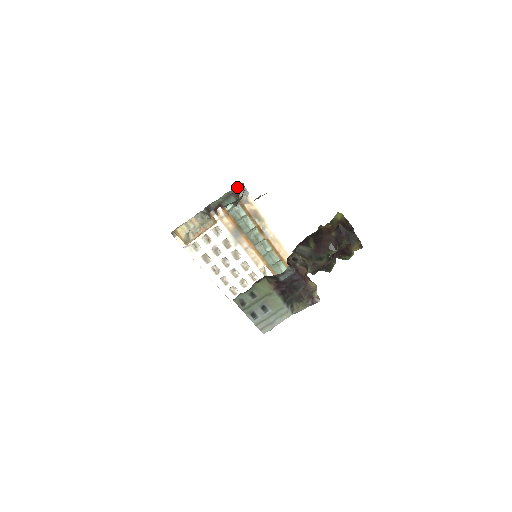
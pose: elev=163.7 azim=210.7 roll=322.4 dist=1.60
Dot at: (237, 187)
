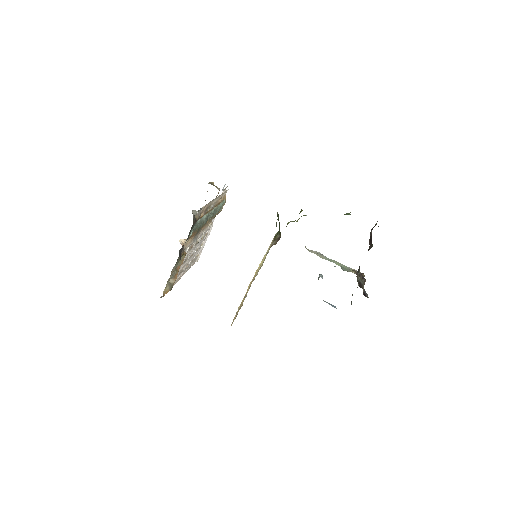
Dot at: occluded
